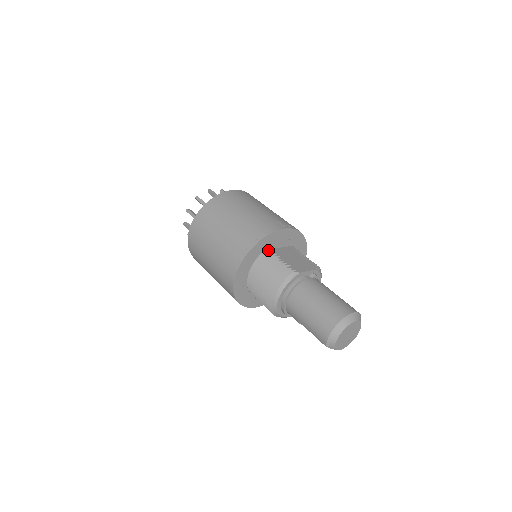
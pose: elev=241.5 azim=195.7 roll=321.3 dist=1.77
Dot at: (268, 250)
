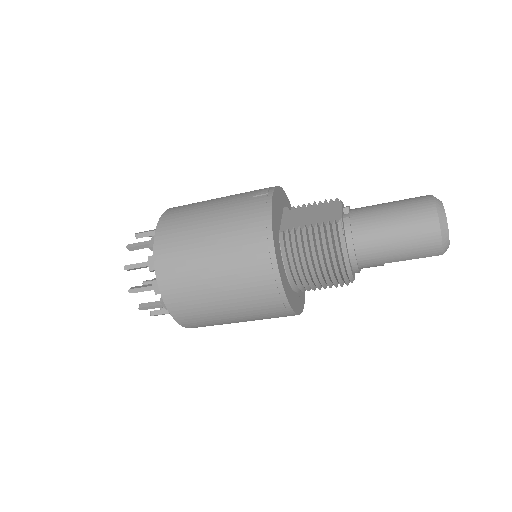
Dot at: (280, 233)
